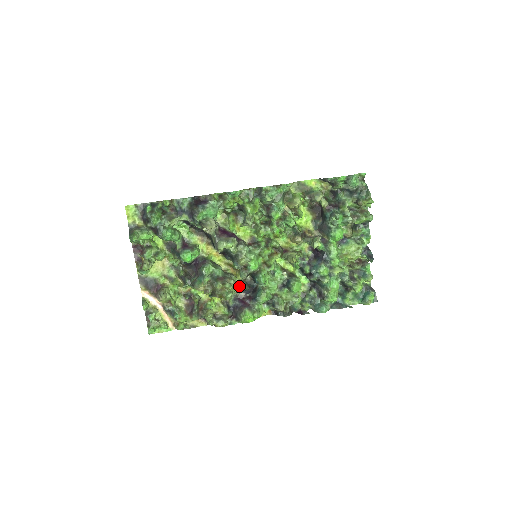
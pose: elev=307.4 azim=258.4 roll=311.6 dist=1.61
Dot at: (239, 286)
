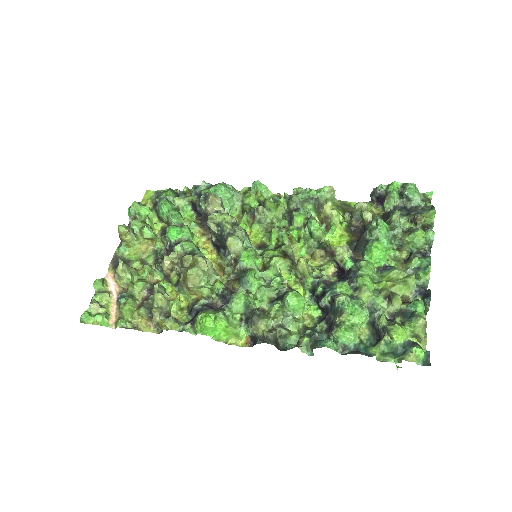
Dot at: (218, 284)
